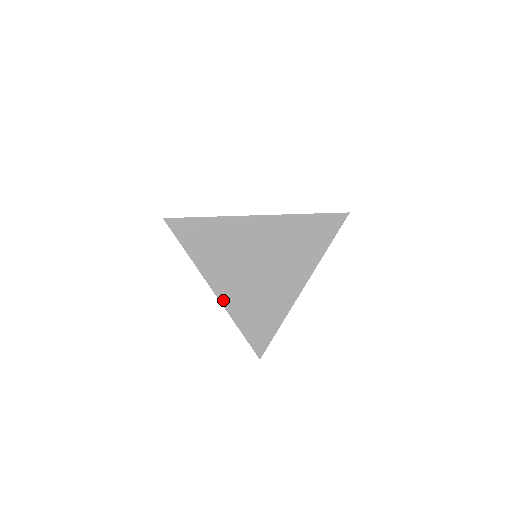
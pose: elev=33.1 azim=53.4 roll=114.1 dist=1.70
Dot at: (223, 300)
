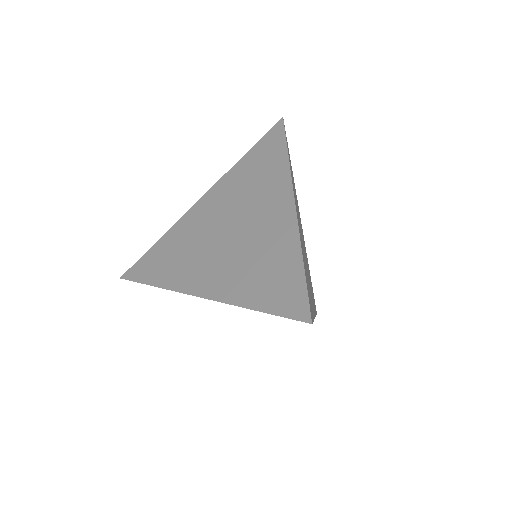
Dot at: (212, 295)
